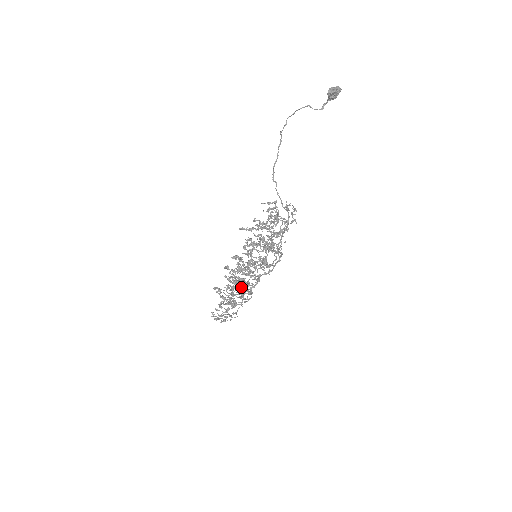
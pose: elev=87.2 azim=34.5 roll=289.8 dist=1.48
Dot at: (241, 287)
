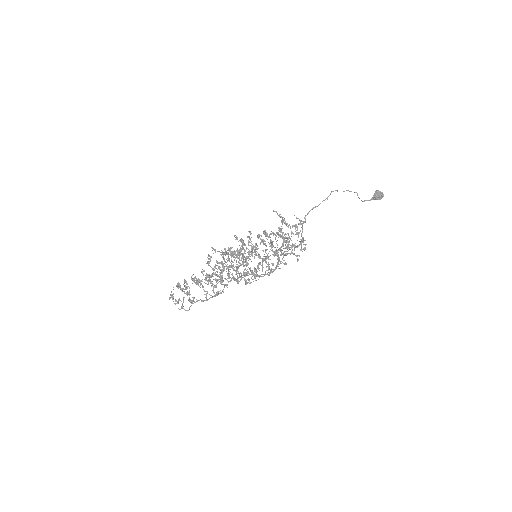
Dot at: occluded
